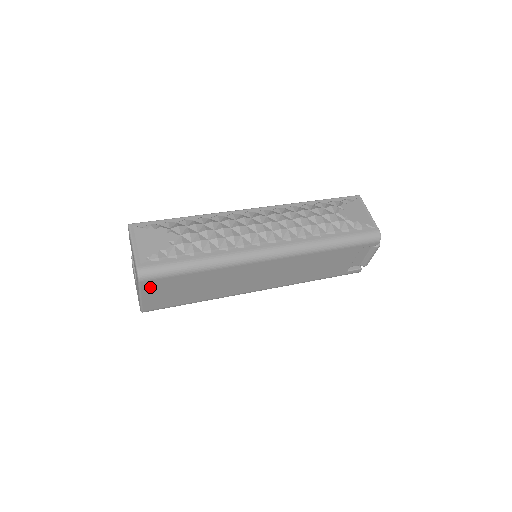
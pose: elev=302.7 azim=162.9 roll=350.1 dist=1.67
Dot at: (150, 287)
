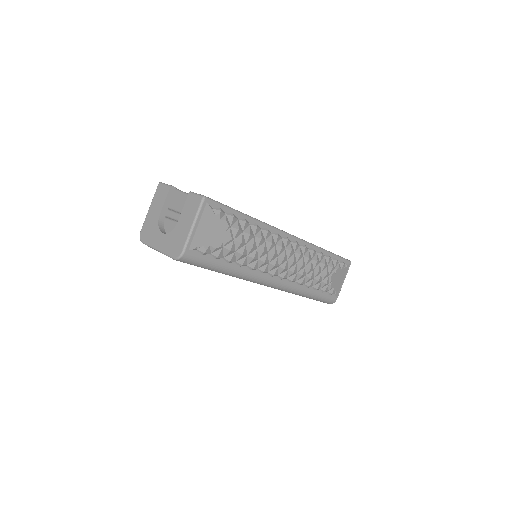
Dot at: occluded
